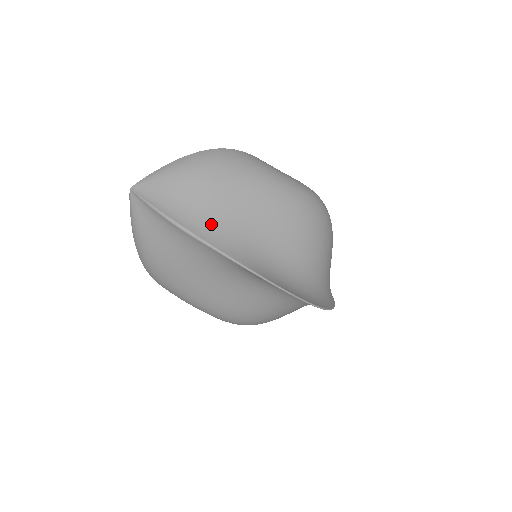
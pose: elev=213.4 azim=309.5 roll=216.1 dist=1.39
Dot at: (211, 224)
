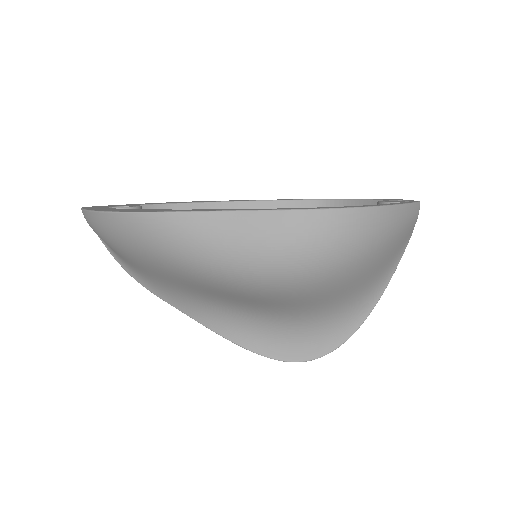
Dot at: (159, 286)
